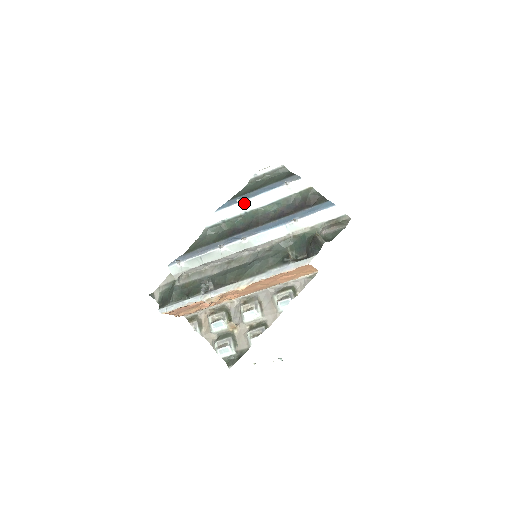
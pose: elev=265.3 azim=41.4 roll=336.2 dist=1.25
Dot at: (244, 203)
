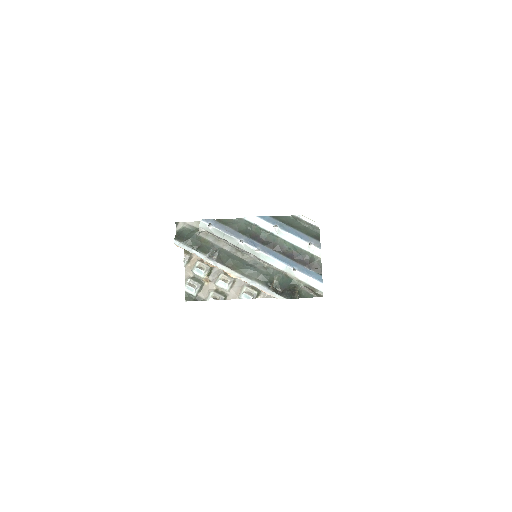
Dot at: (277, 229)
